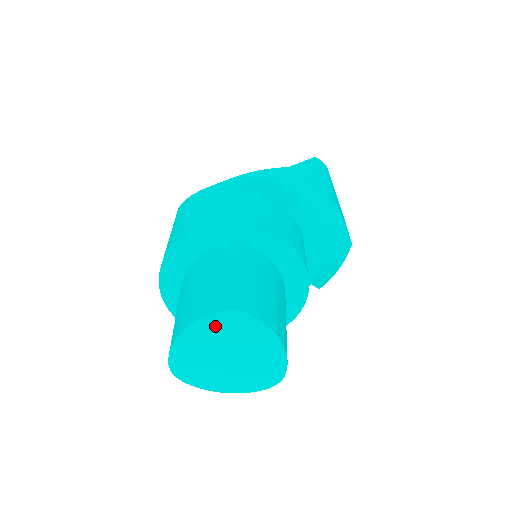
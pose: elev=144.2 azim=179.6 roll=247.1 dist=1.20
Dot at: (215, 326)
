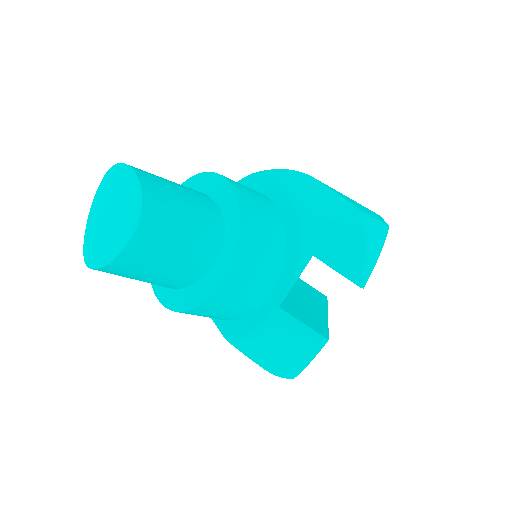
Dot at: (102, 192)
